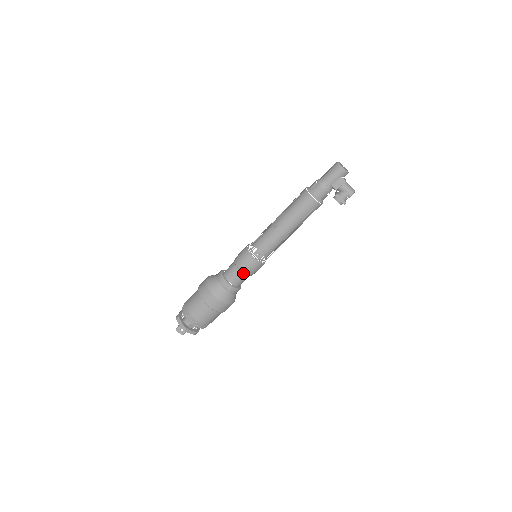
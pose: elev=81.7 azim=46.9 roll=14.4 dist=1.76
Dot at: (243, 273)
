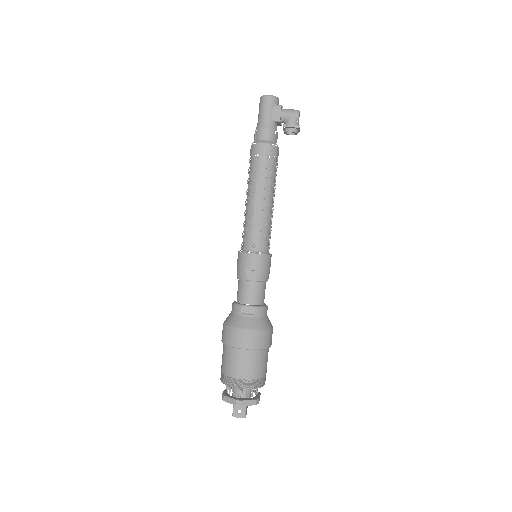
Dot at: (254, 281)
